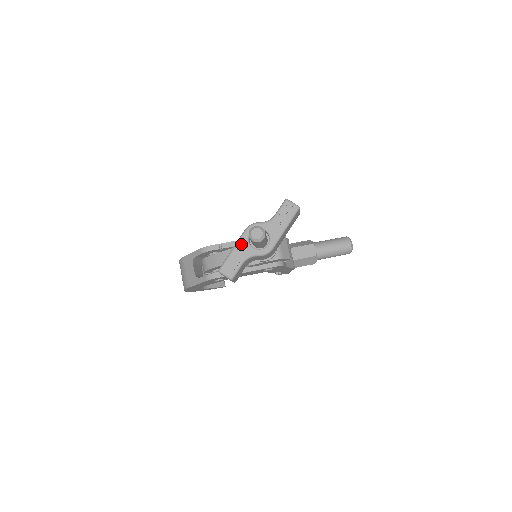
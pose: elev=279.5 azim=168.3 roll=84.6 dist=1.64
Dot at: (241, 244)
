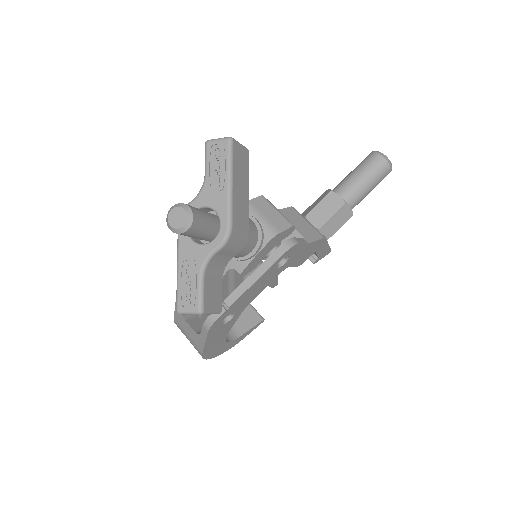
Dot at: (183, 251)
